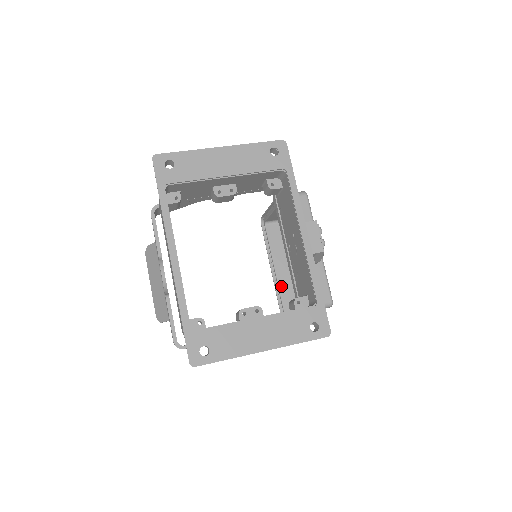
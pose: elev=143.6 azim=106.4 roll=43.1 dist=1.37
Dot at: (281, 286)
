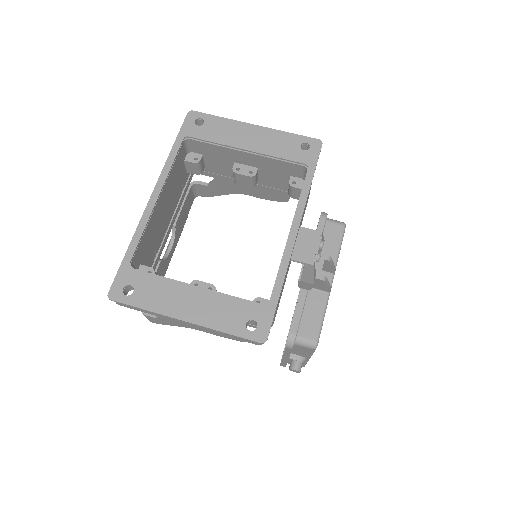
Dot at: occluded
